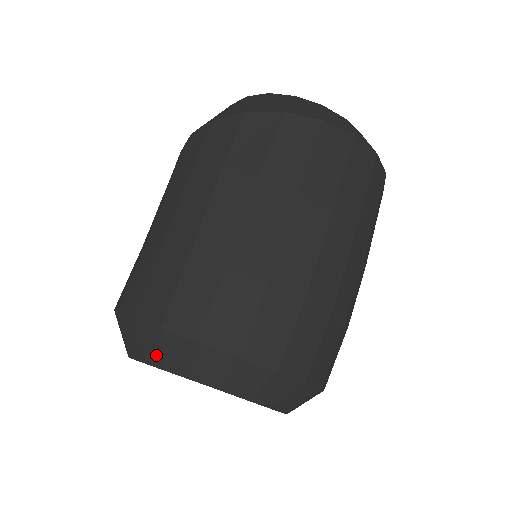
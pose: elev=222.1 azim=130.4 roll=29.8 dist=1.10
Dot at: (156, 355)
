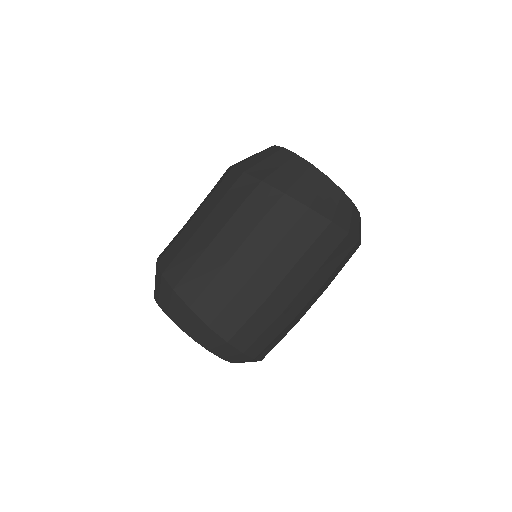
Dot at: (209, 345)
